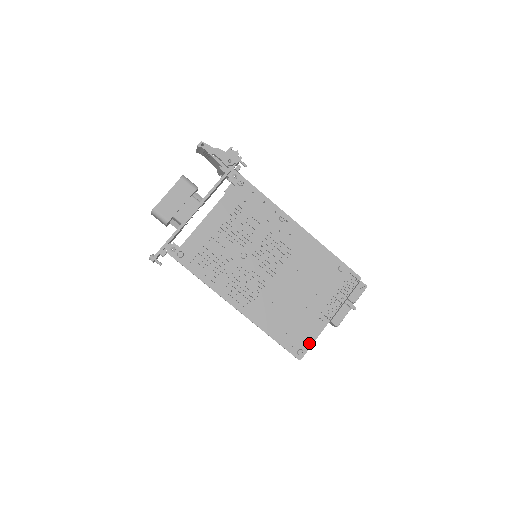
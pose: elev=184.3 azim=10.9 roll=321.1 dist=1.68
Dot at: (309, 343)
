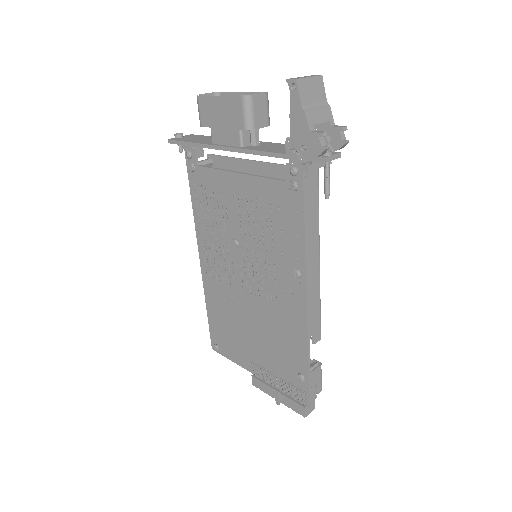
Dot at: (227, 355)
